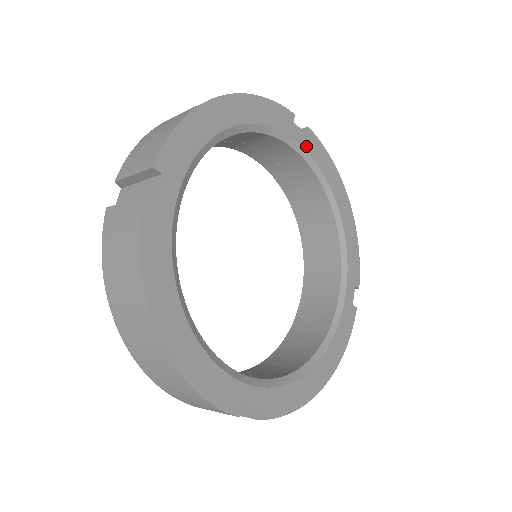
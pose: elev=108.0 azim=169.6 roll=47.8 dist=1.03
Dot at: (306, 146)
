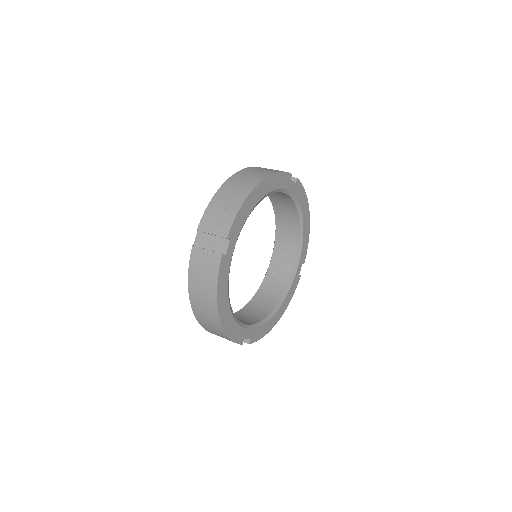
Dot at: (294, 191)
